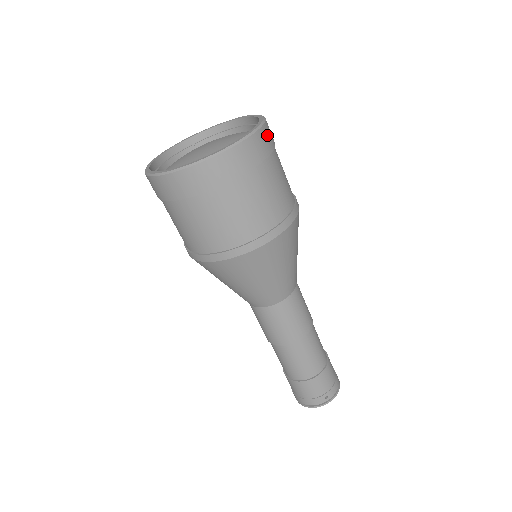
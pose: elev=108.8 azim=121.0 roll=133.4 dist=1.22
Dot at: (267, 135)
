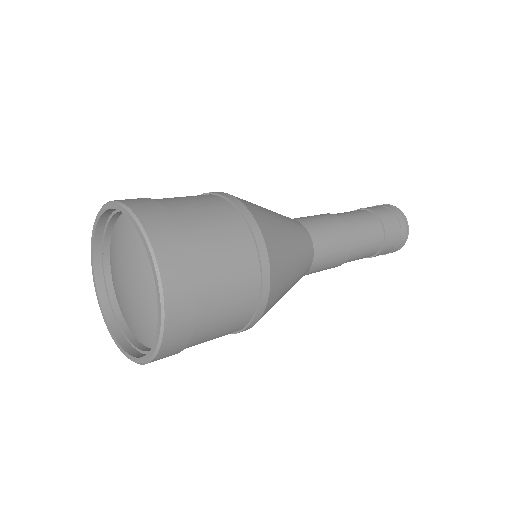
Dot at: (165, 244)
